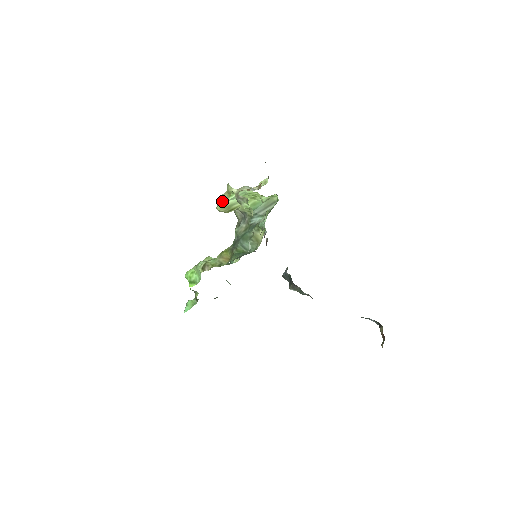
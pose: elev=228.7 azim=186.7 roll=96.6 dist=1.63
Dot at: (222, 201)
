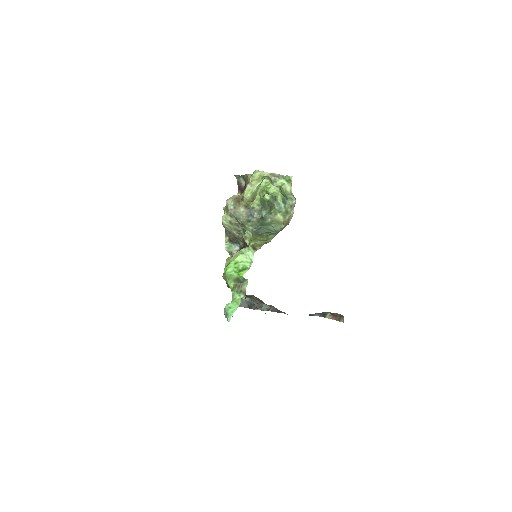
Dot at: (253, 187)
